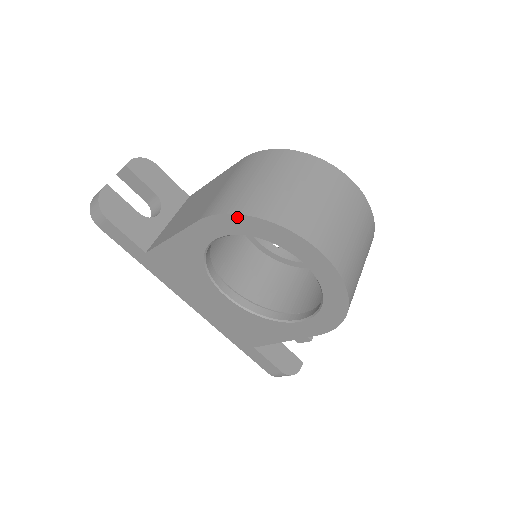
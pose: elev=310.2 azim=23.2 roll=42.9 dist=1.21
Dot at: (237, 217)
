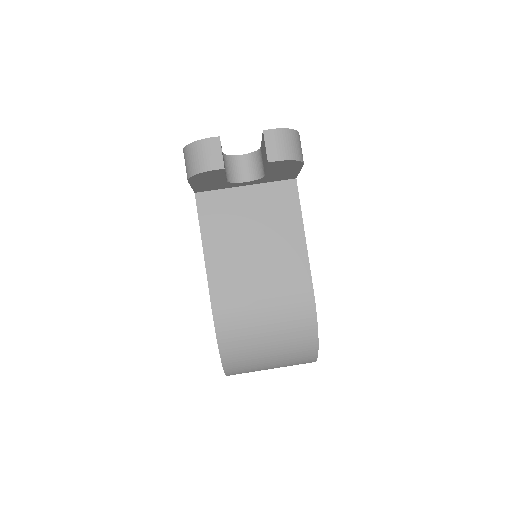
Dot at: (218, 346)
